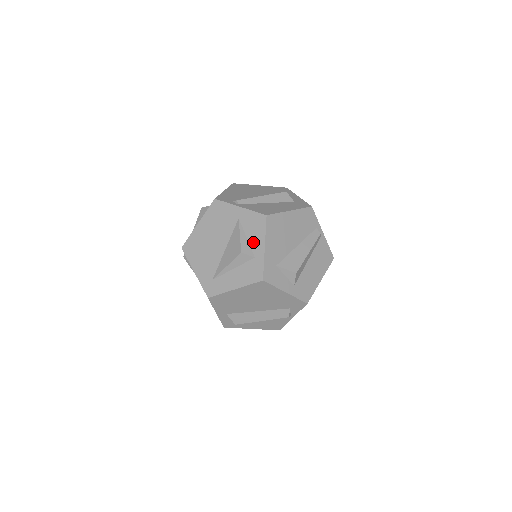
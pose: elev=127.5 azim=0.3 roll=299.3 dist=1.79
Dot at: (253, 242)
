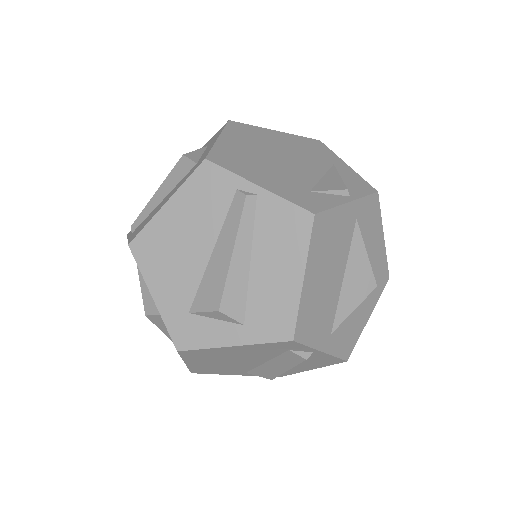
Dot at: occluded
